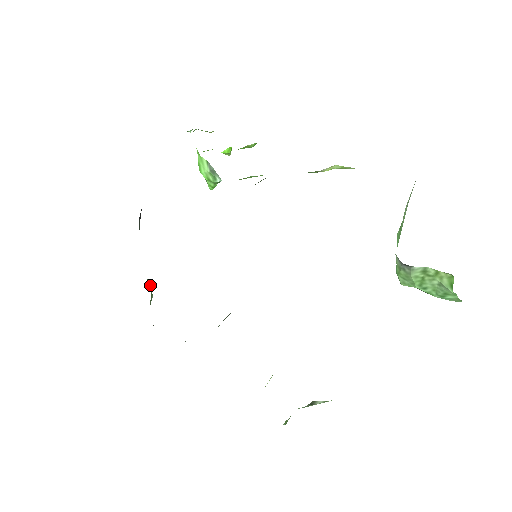
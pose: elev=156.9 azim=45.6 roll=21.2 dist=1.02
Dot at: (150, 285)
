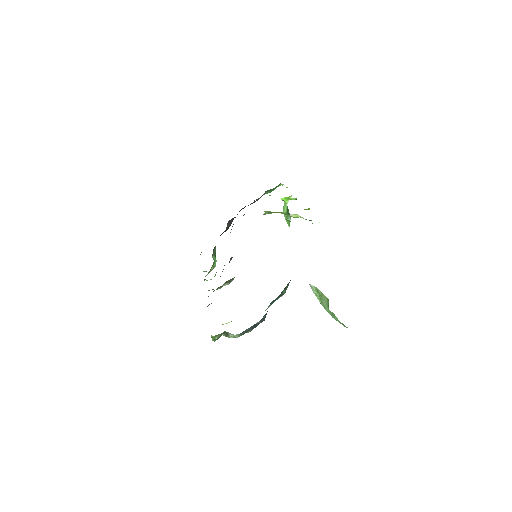
Dot at: (215, 259)
